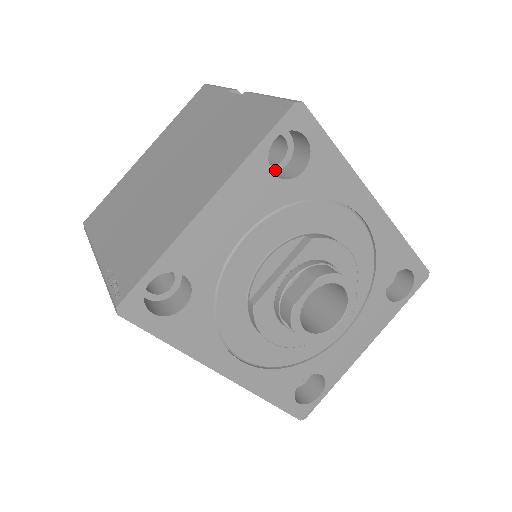
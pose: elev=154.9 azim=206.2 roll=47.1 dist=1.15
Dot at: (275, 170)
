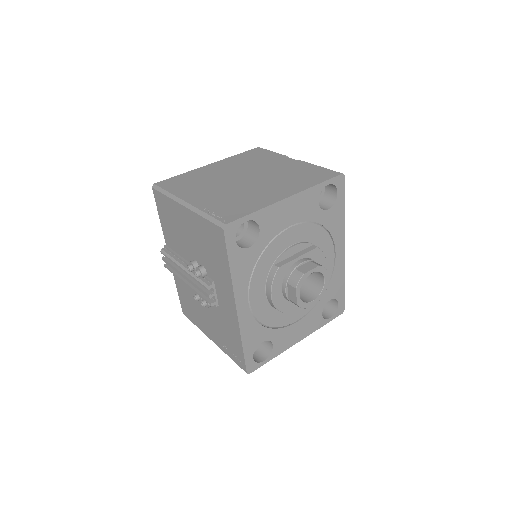
Dot at: occluded
